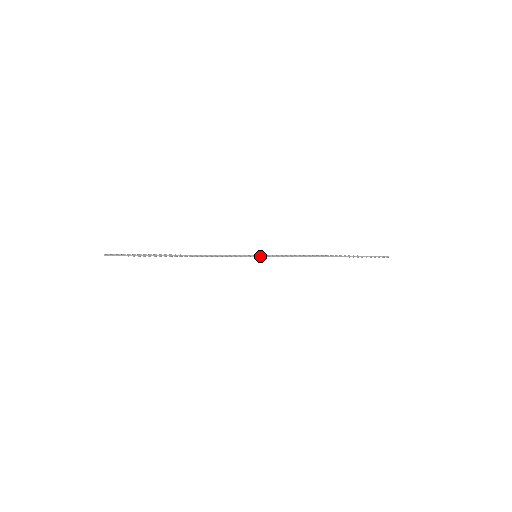
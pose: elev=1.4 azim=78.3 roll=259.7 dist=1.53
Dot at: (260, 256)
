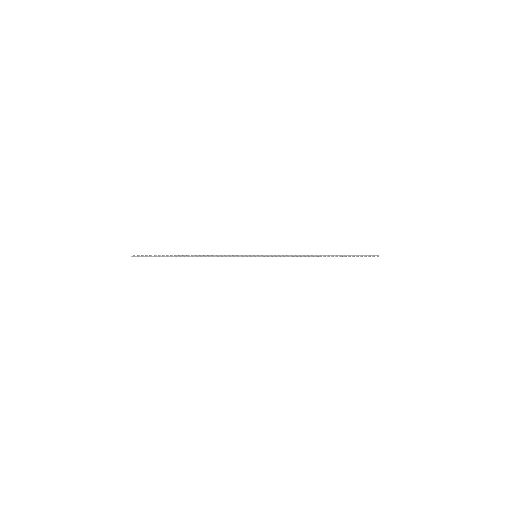
Dot at: (259, 256)
